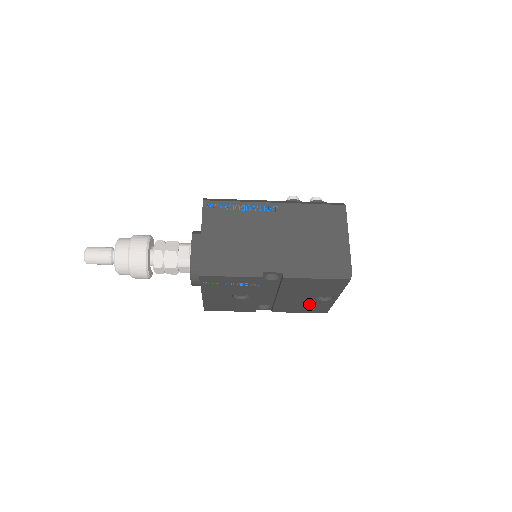
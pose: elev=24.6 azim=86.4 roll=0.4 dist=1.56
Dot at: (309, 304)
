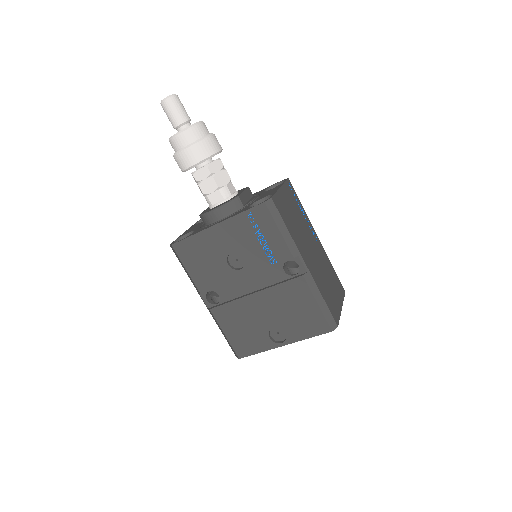
Dot at: (252, 331)
